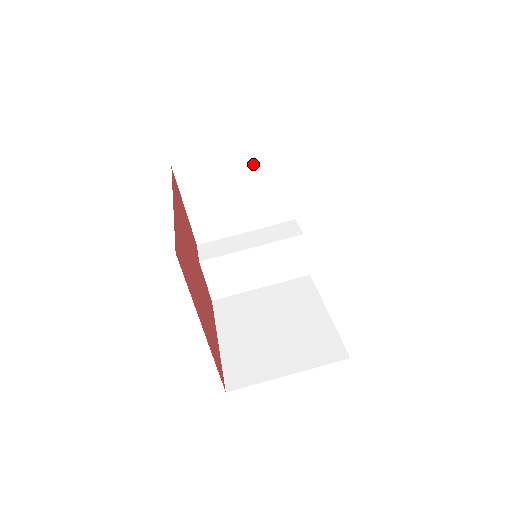
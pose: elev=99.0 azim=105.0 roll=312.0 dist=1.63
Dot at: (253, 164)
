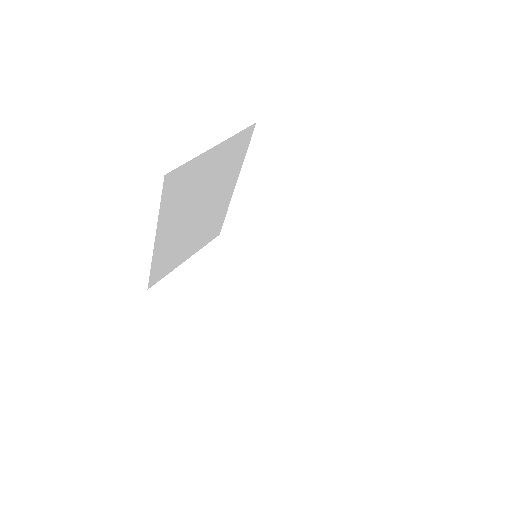
Dot at: (213, 261)
